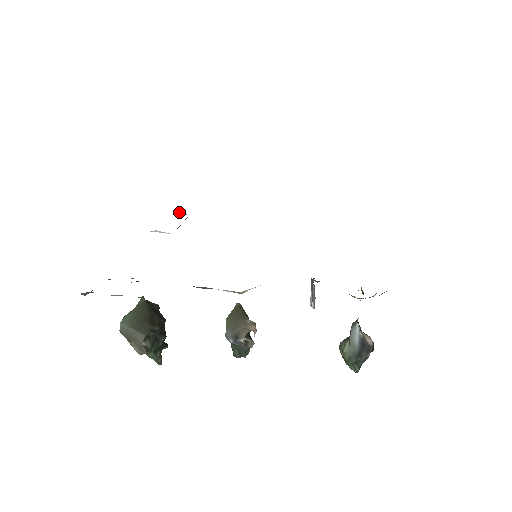
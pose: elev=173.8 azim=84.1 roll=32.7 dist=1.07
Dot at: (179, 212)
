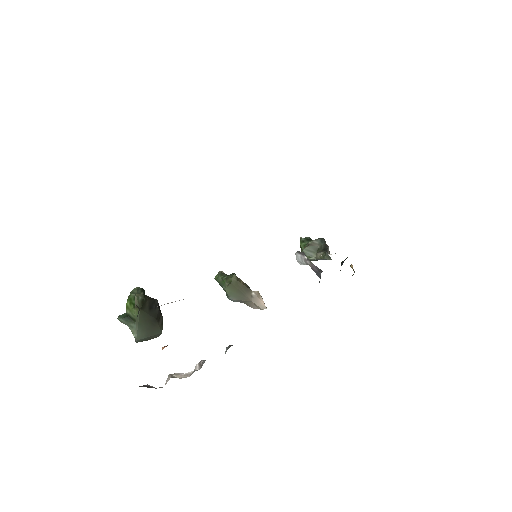
Dot at: occluded
